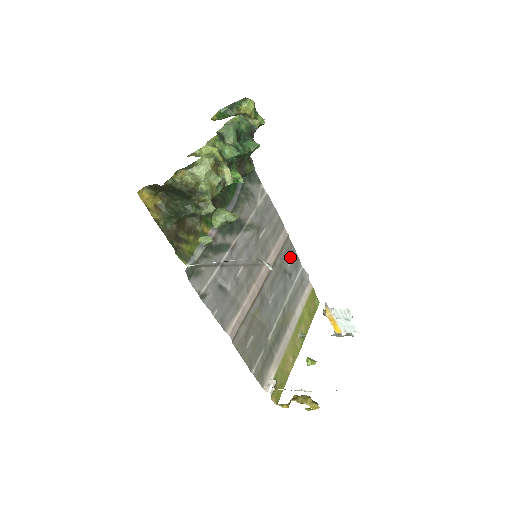
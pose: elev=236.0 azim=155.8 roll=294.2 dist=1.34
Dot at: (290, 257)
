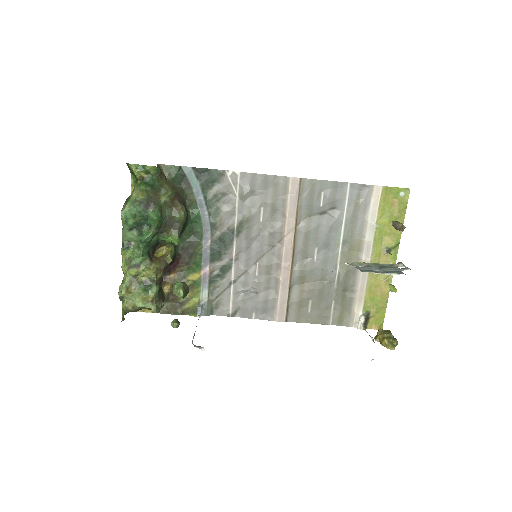
Dot at: (320, 194)
